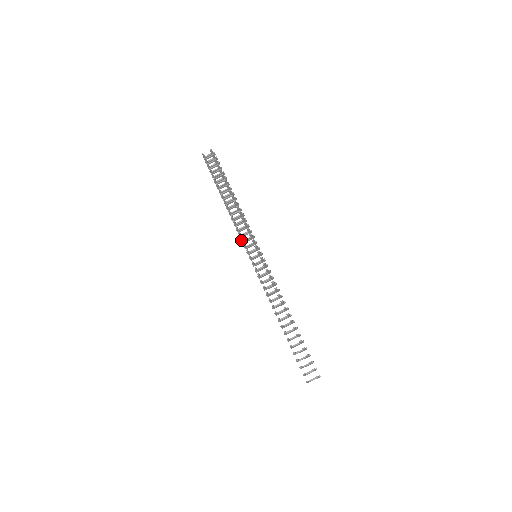
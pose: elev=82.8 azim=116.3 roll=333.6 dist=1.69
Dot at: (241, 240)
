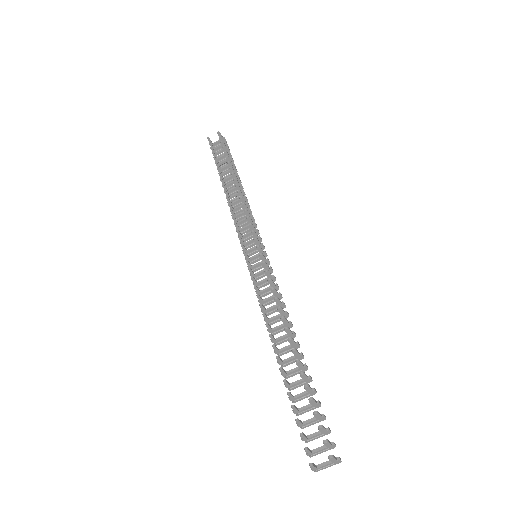
Dot at: (238, 235)
